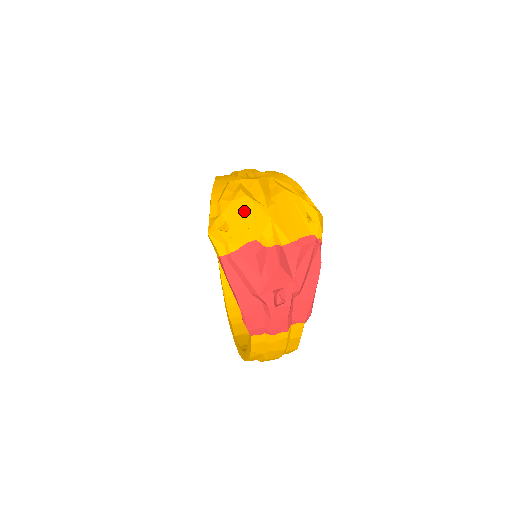
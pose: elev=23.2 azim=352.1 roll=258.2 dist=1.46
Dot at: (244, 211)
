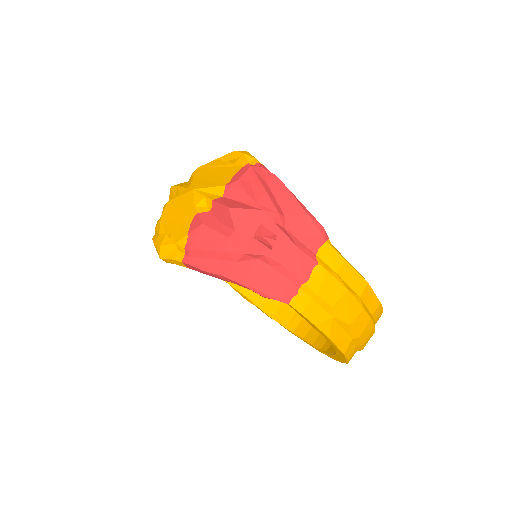
Dot at: (173, 212)
